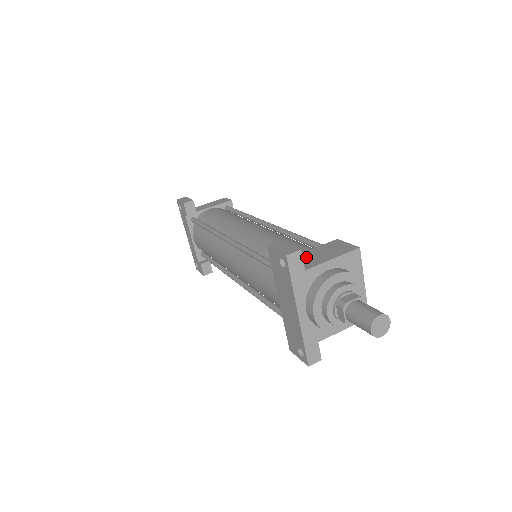
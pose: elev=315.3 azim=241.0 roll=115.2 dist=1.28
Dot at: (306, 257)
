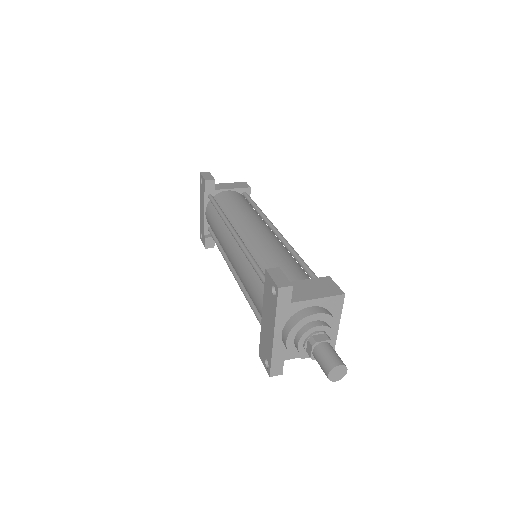
Dot at: (296, 287)
